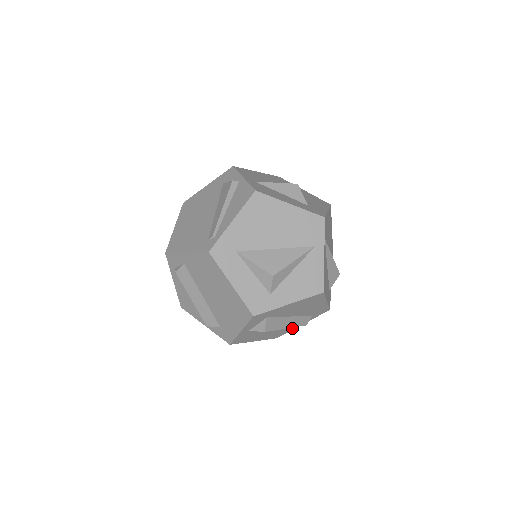
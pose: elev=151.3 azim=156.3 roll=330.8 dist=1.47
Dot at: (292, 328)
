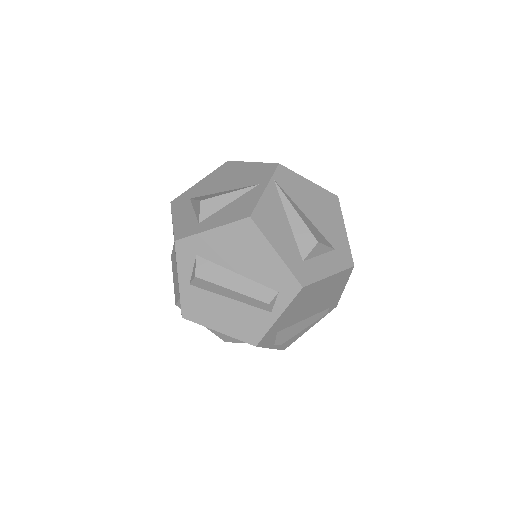
Dot at: (266, 323)
